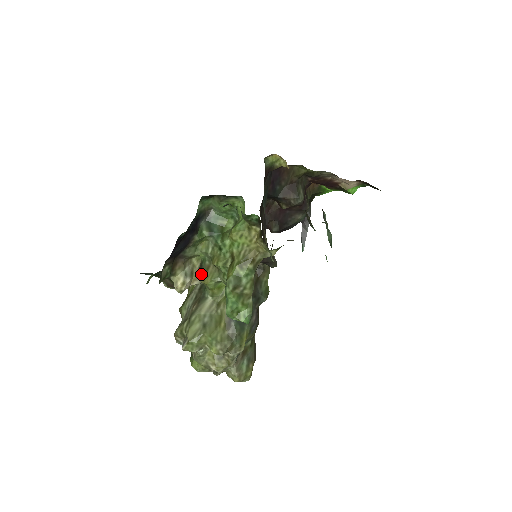
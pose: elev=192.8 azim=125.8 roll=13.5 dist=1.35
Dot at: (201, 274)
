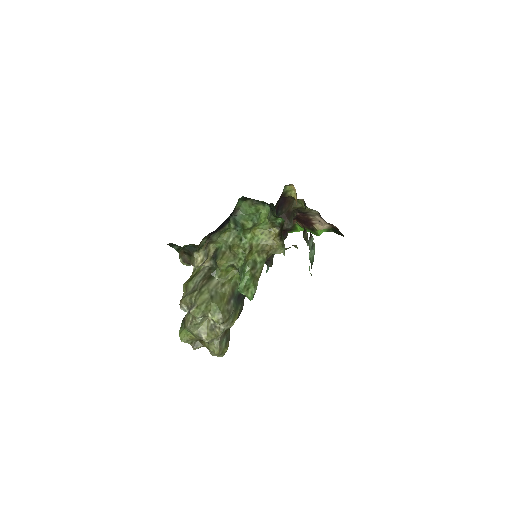
Dot at: (216, 257)
